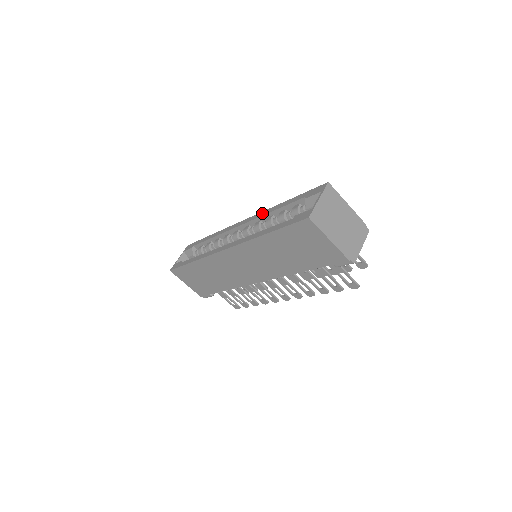
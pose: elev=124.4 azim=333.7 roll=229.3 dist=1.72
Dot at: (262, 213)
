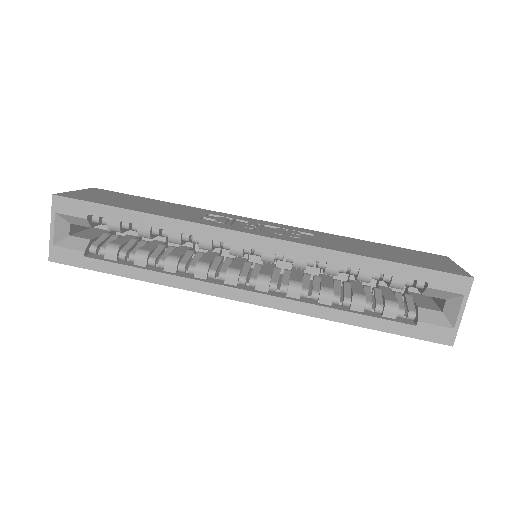
Dot at: (316, 253)
